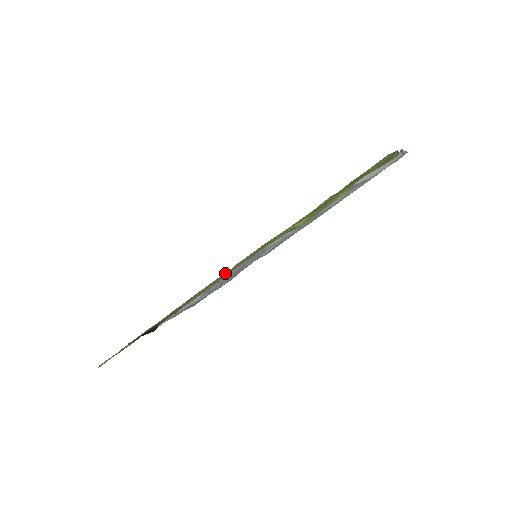
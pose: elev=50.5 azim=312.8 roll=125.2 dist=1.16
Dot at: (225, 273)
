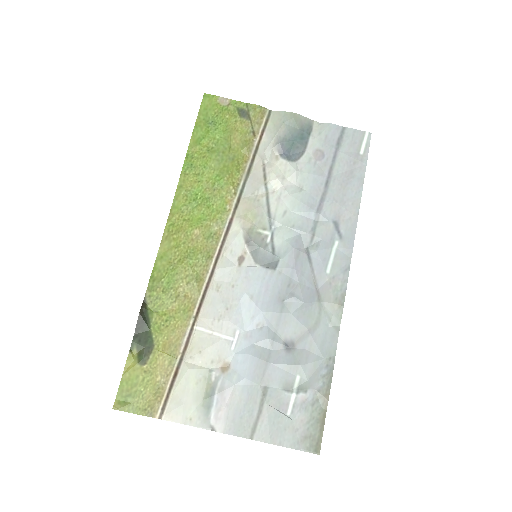
Dot at: (221, 272)
